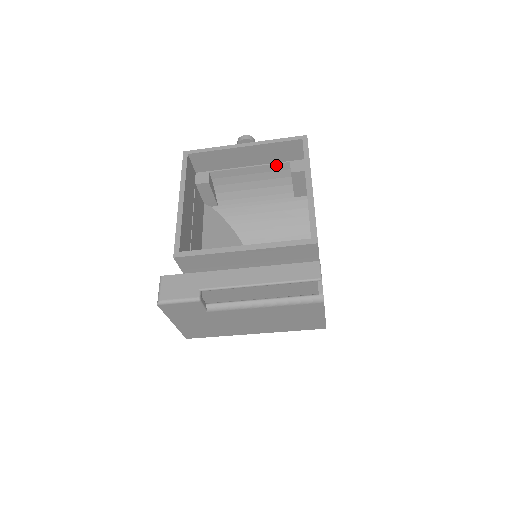
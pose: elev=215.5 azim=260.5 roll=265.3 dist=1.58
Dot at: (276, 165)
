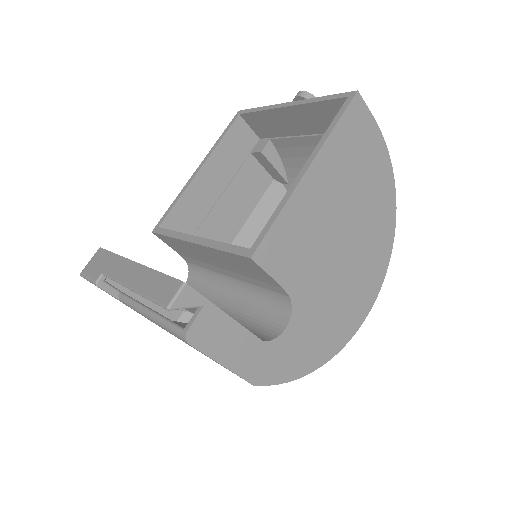
Dot at: occluded
